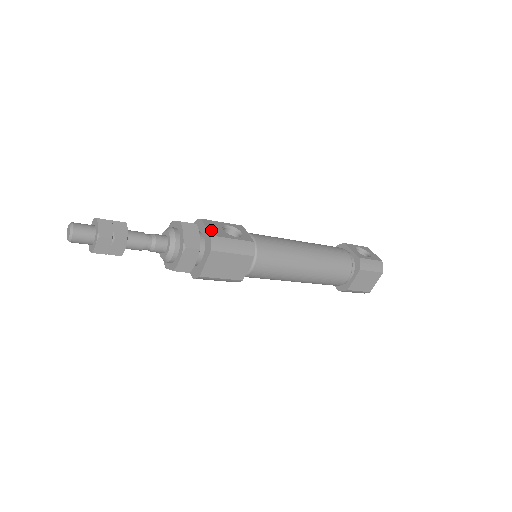
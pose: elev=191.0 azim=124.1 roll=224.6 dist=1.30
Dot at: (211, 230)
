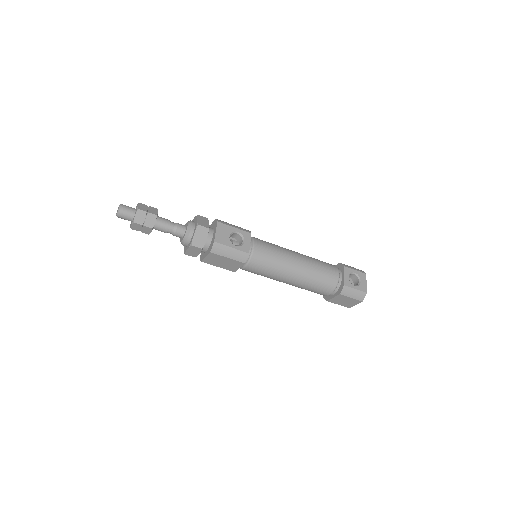
Dot at: (218, 236)
